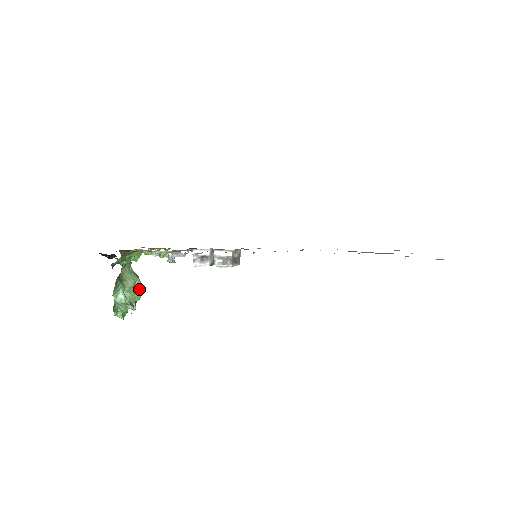
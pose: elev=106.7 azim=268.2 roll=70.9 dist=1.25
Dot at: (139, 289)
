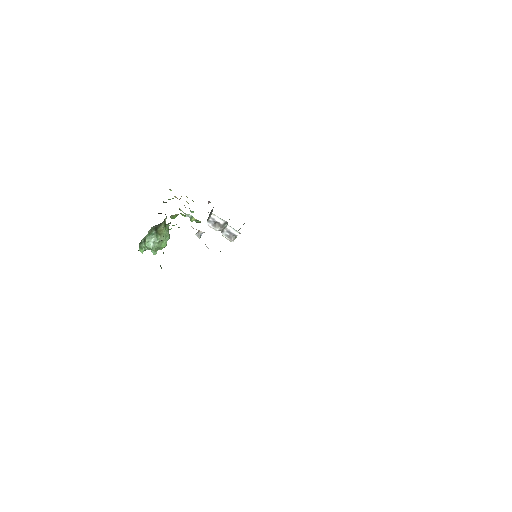
Dot at: (166, 243)
